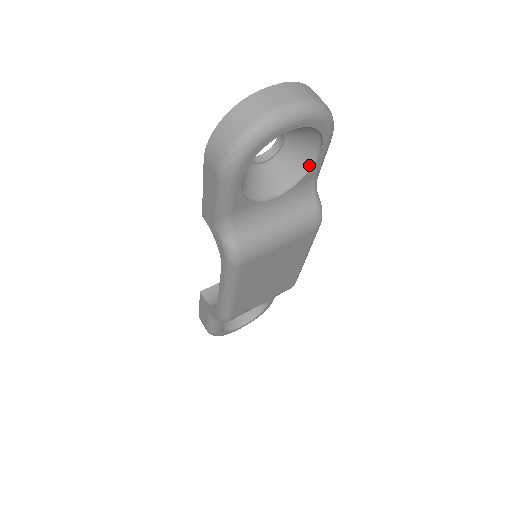
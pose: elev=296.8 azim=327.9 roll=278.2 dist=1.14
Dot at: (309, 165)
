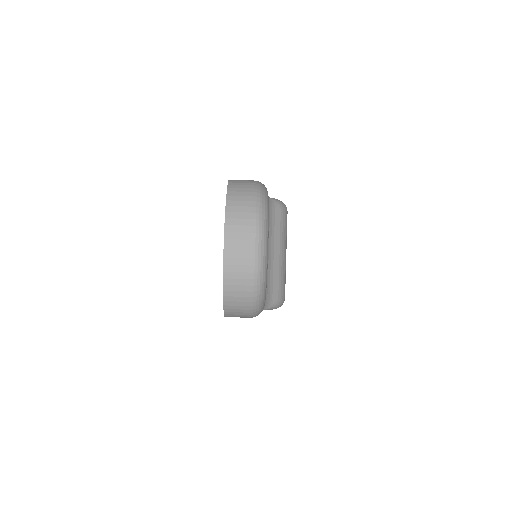
Dot at: occluded
